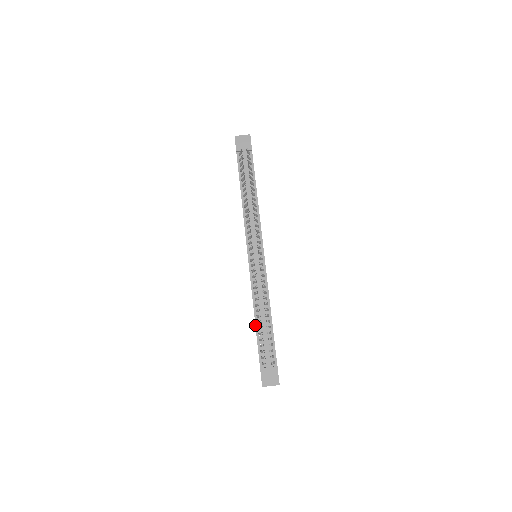
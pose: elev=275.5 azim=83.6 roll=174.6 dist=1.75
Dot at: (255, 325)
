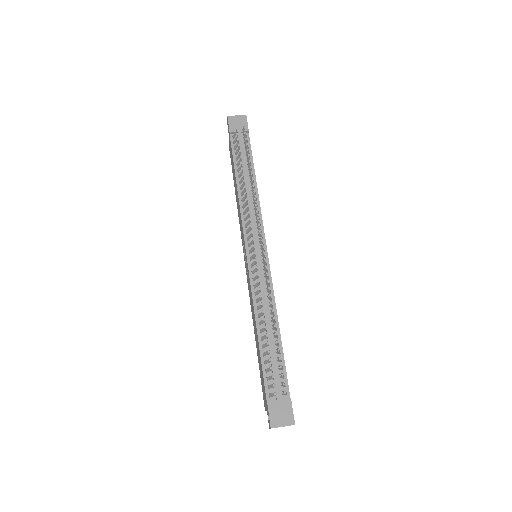
Dot at: (258, 342)
